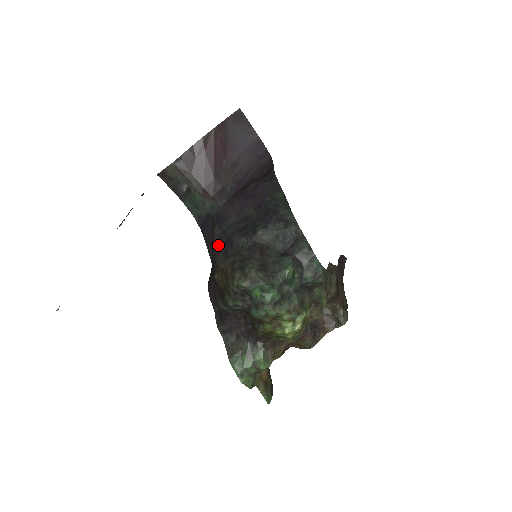
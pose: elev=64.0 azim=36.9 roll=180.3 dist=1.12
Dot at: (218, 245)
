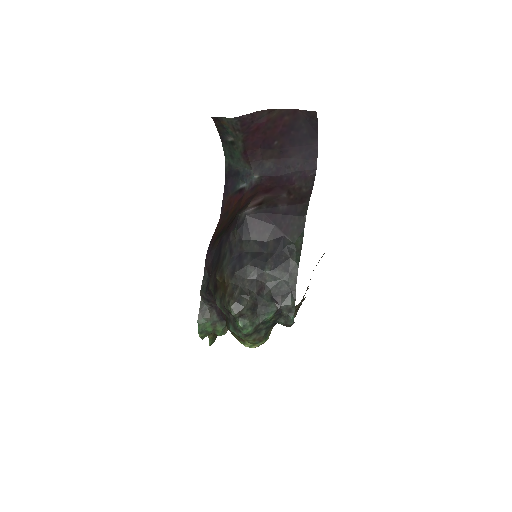
Dot at: (231, 250)
